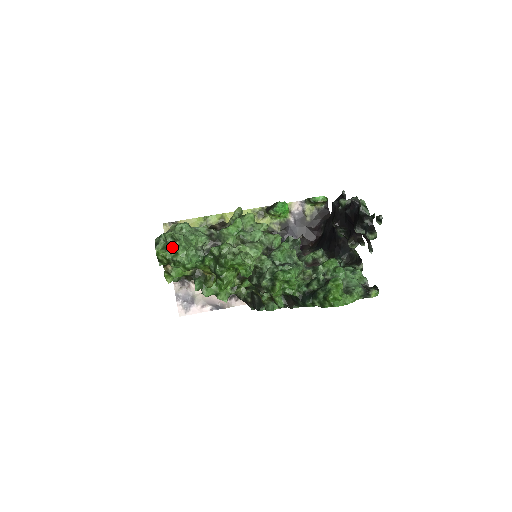
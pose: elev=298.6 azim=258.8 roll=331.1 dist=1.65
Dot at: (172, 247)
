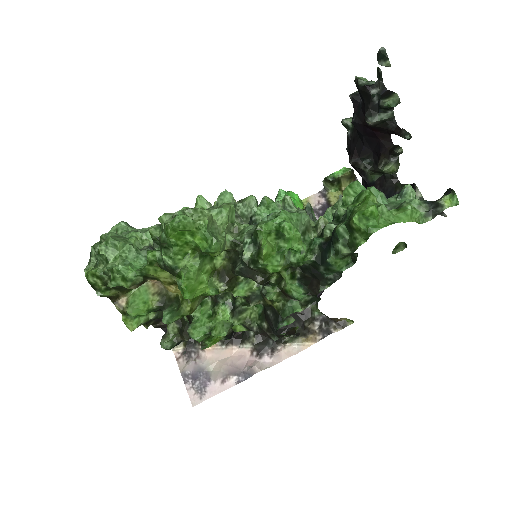
Dot at: (98, 252)
